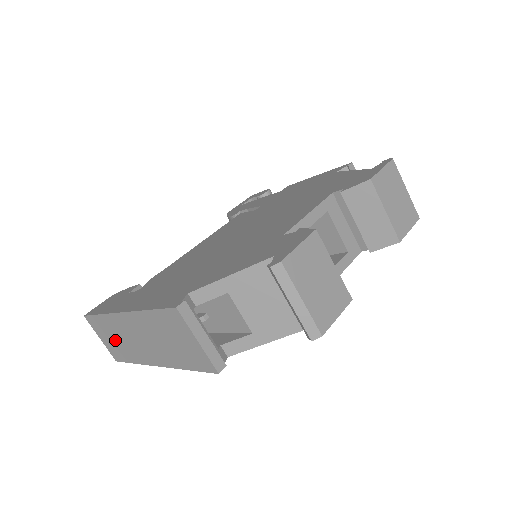
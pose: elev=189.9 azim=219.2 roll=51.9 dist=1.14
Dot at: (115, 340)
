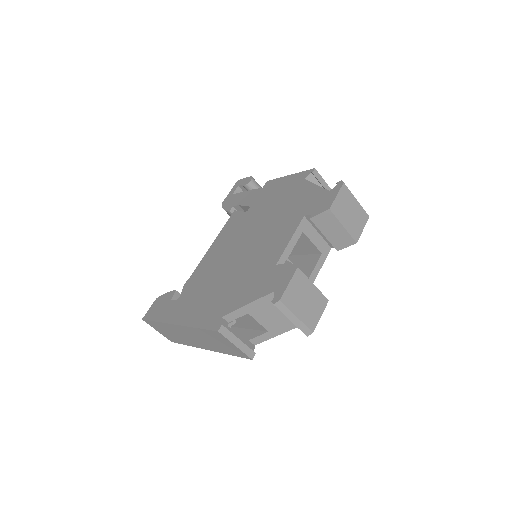
Dot at: (170, 334)
